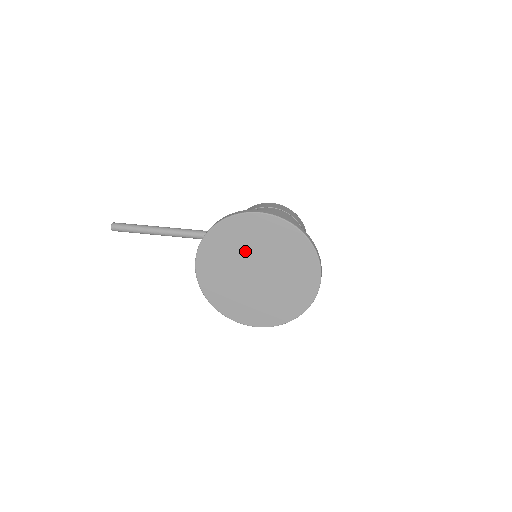
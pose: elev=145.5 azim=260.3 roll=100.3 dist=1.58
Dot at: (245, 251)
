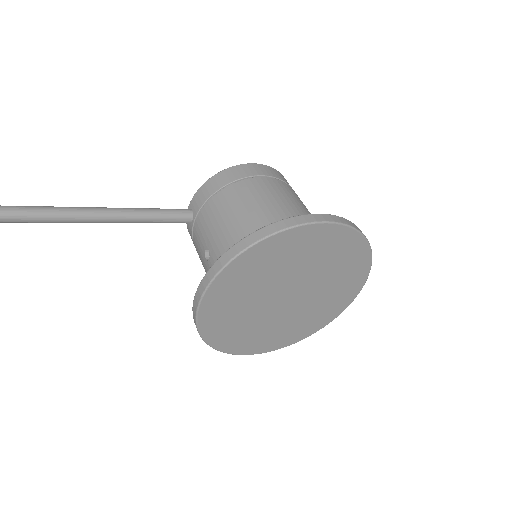
Dot at: (284, 273)
